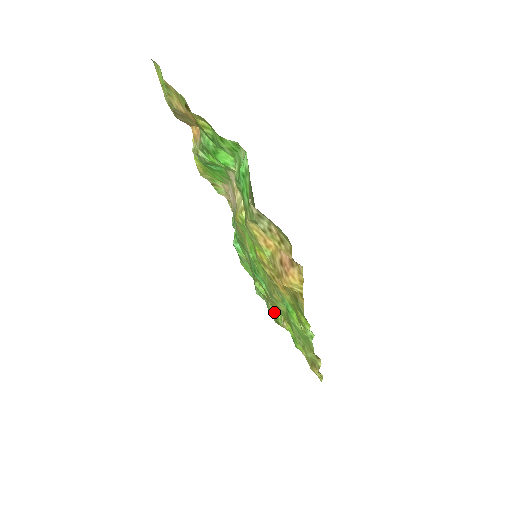
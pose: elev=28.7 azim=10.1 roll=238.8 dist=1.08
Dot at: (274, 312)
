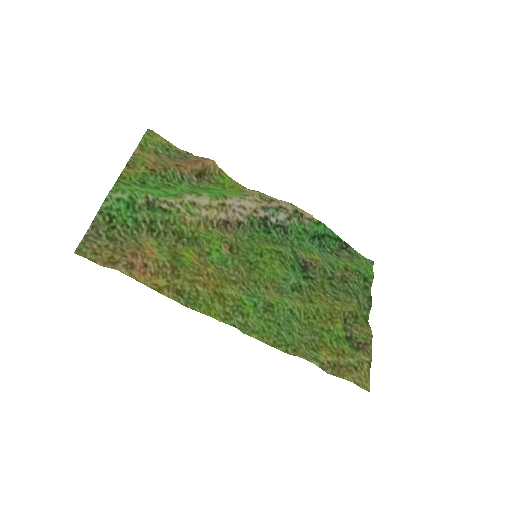
Dot at: (358, 310)
